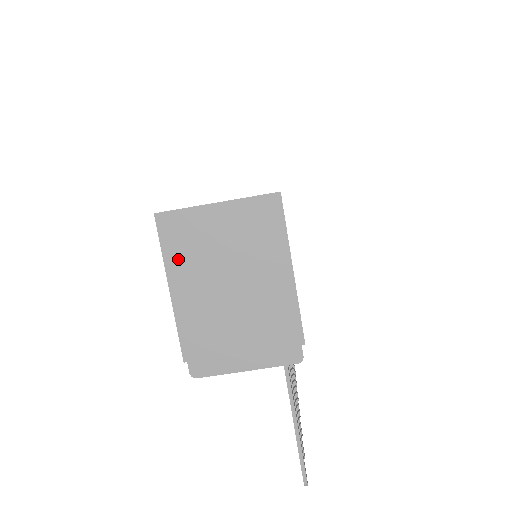
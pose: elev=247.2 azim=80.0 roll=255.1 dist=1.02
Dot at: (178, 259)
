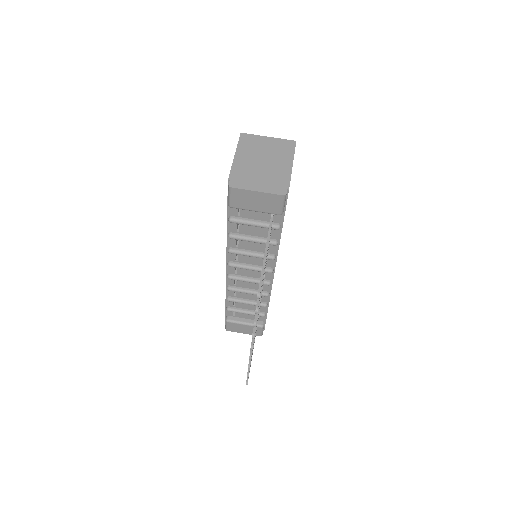
Dot at: (244, 147)
